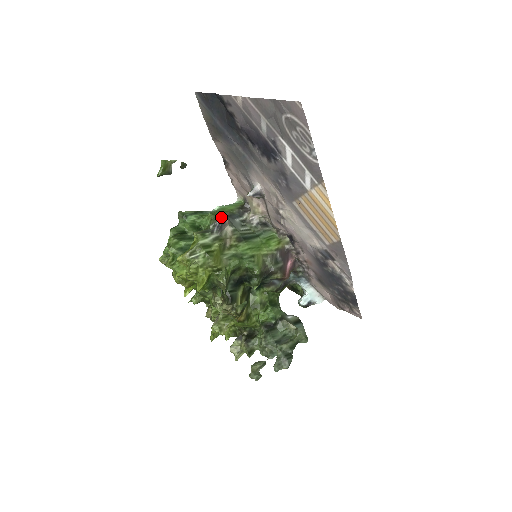
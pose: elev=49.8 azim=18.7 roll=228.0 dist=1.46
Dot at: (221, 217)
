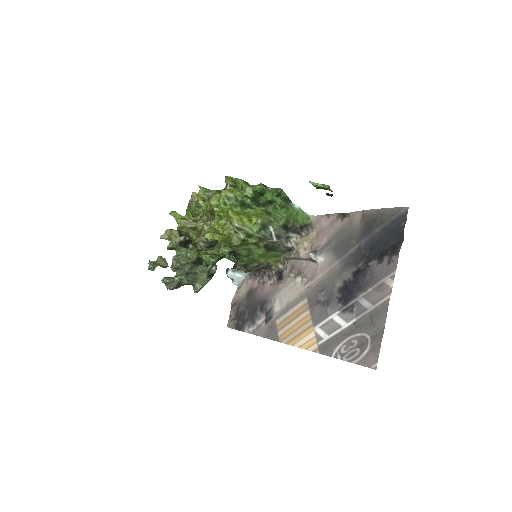
Dot at: (285, 228)
